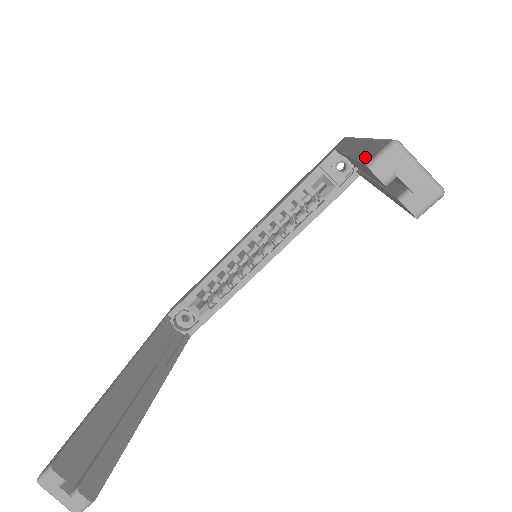
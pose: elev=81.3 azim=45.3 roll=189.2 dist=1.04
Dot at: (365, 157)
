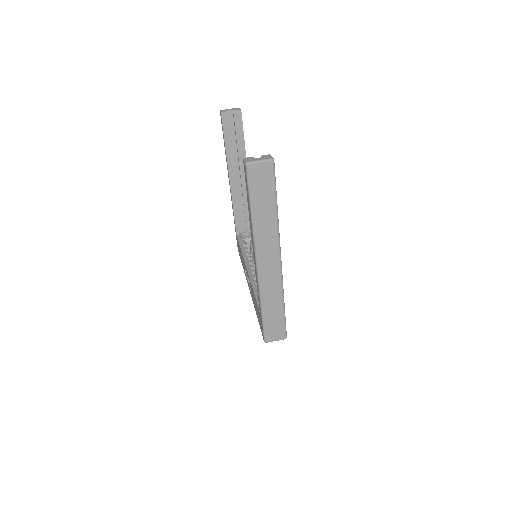
Dot at: (222, 126)
